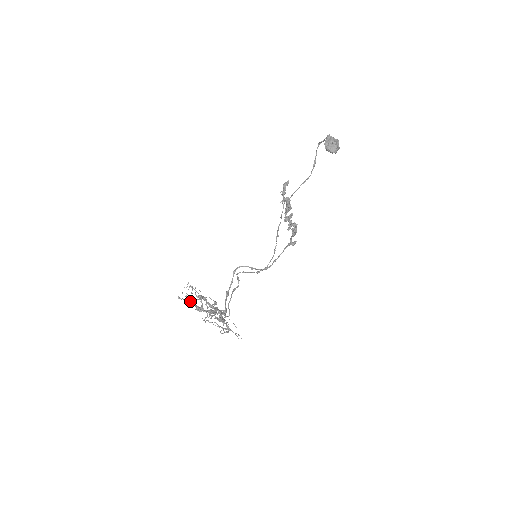
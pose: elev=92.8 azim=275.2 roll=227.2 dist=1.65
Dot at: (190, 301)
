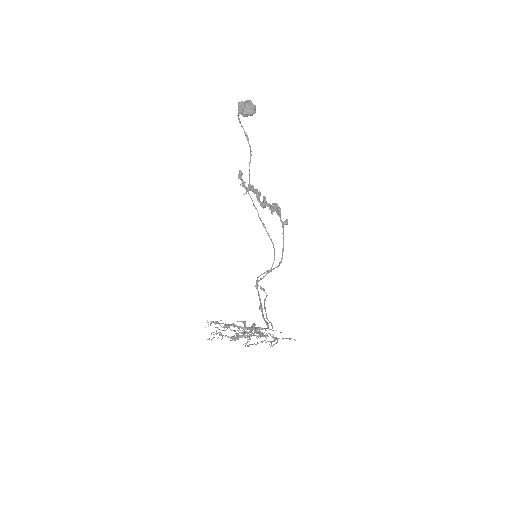
Dot at: occluded
